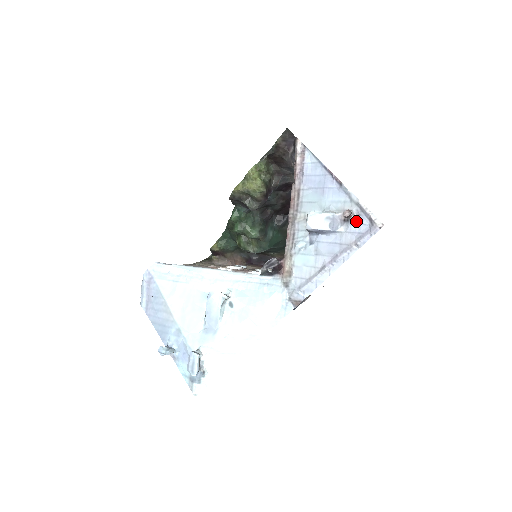
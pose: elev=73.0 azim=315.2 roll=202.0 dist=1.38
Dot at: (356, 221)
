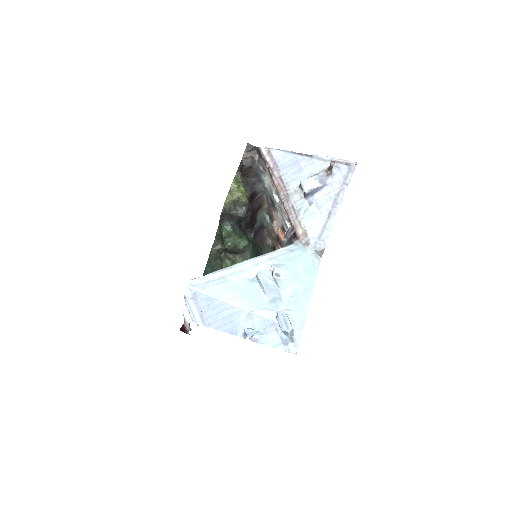
Dot at: (336, 171)
